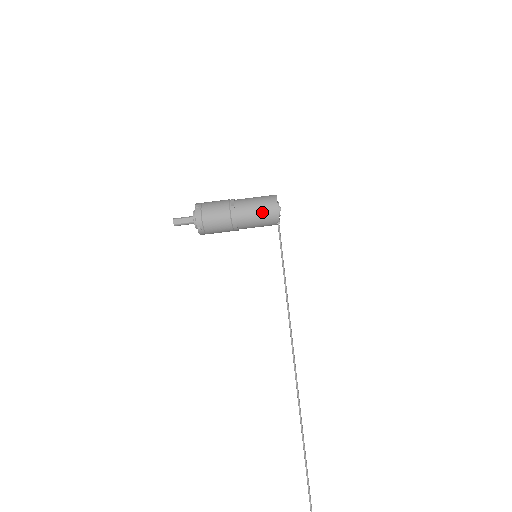
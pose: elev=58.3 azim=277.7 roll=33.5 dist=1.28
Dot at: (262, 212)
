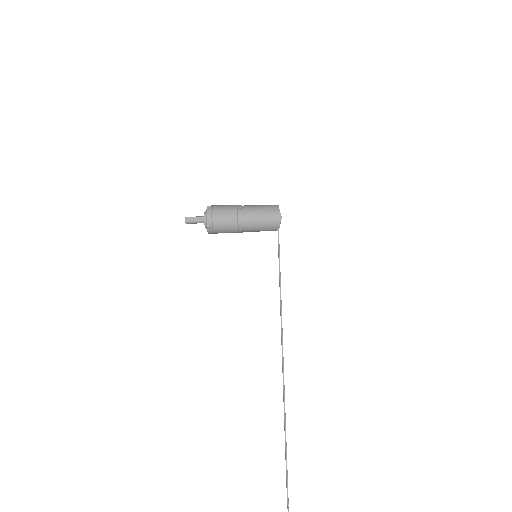
Dot at: (265, 217)
